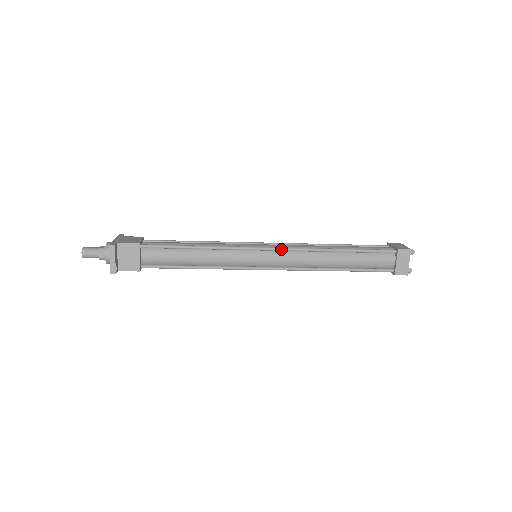
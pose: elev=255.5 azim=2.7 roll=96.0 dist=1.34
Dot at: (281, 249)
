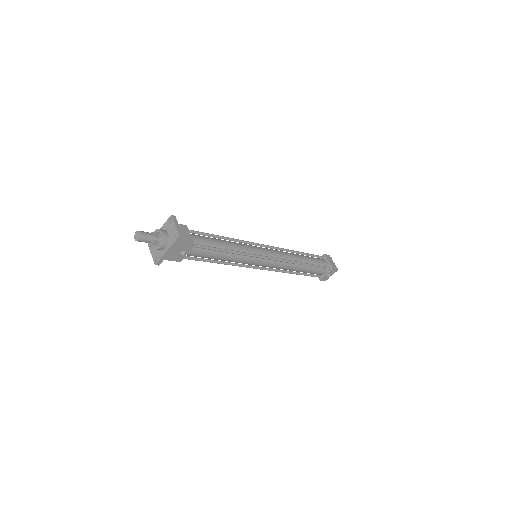
Dot at: (271, 246)
